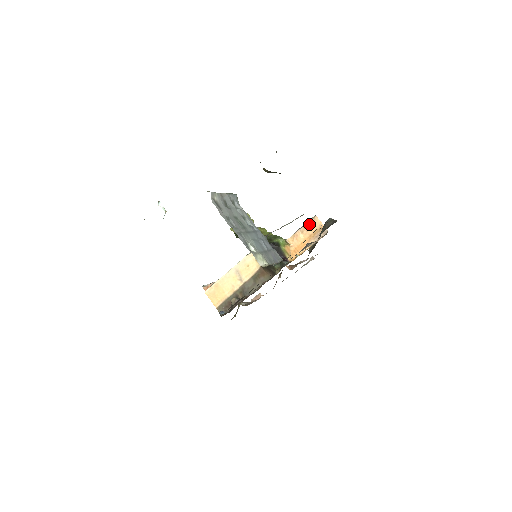
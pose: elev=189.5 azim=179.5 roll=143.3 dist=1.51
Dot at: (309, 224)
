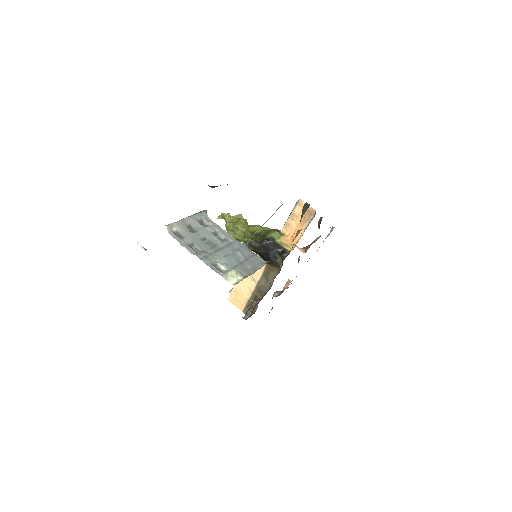
Dot at: (296, 209)
